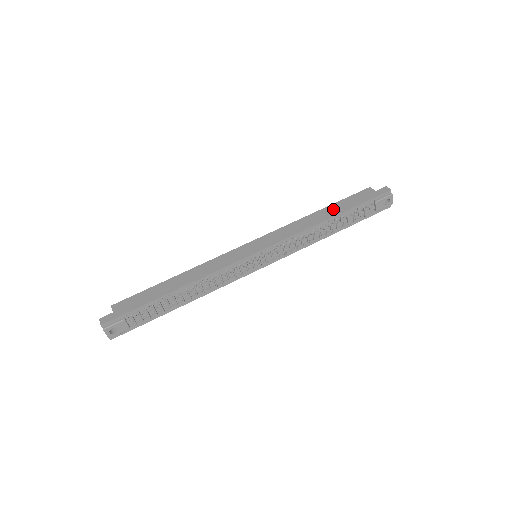
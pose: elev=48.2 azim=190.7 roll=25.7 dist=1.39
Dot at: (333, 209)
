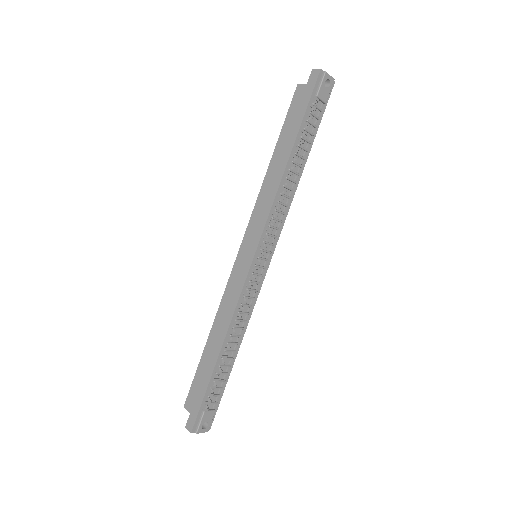
Dot at: (283, 145)
